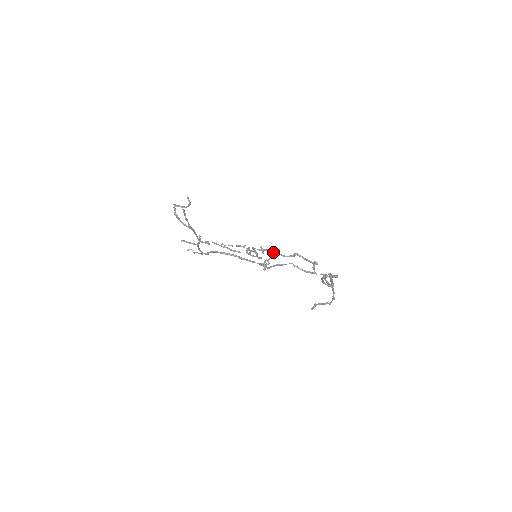
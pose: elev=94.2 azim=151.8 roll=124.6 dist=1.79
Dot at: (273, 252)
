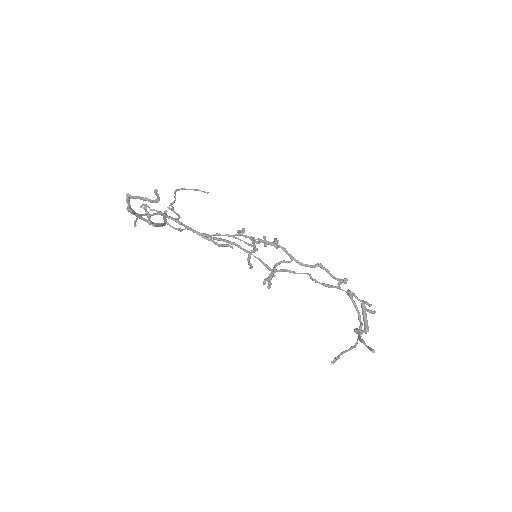
Dot at: (282, 249)
